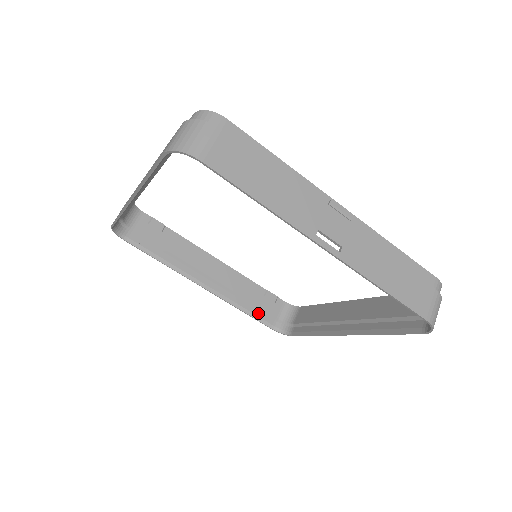
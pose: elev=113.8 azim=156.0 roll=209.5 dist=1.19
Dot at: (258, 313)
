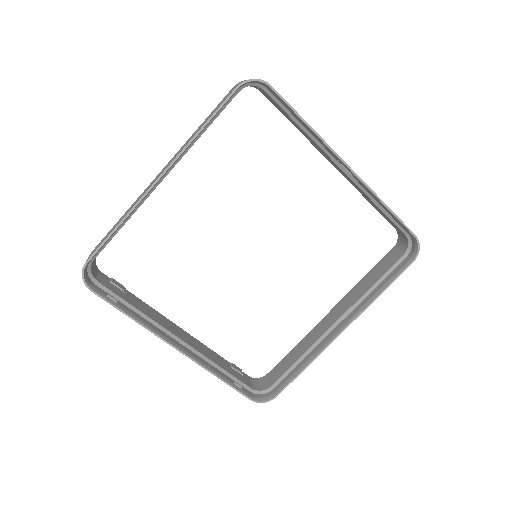
Dot at: (234, 381)
